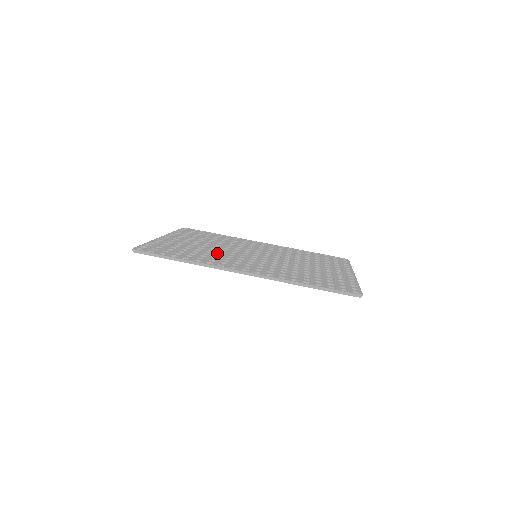
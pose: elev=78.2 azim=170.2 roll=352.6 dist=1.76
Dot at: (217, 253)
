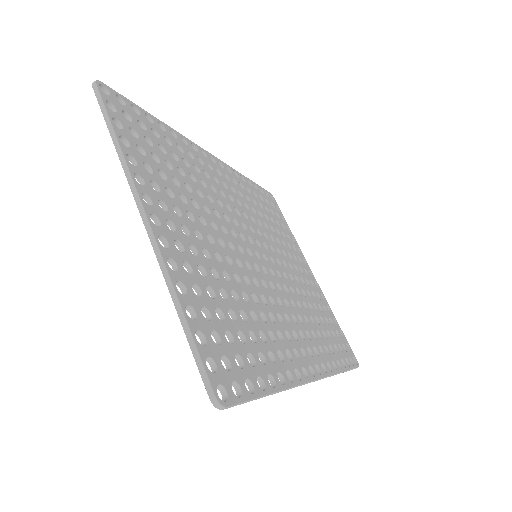
Dot at: (251, 294)
